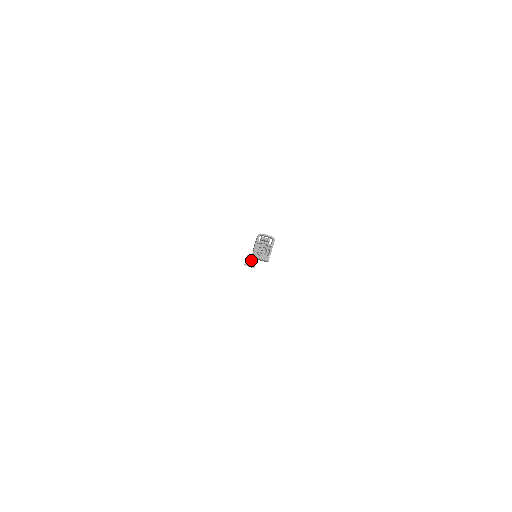
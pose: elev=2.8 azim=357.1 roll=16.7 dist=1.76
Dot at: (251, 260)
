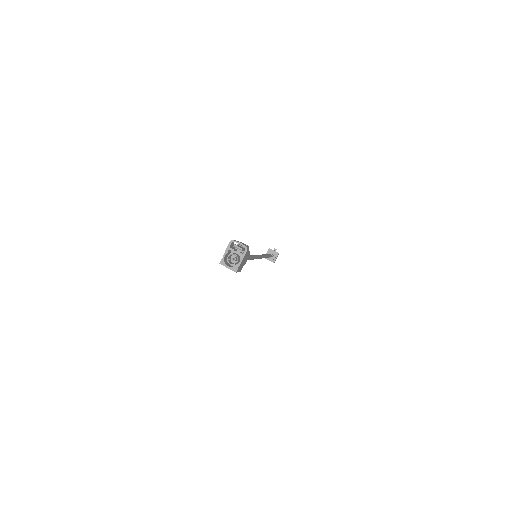
Dot at: occluded
